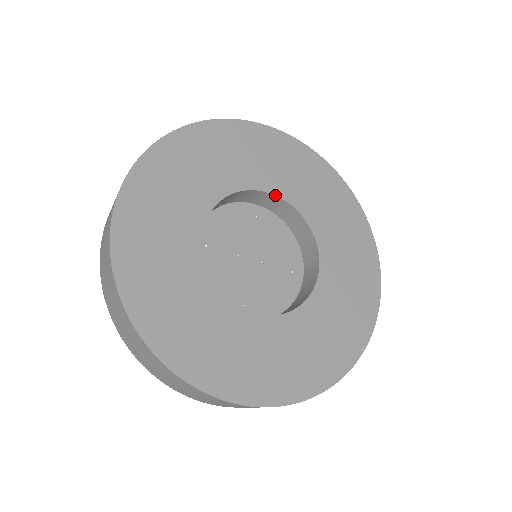
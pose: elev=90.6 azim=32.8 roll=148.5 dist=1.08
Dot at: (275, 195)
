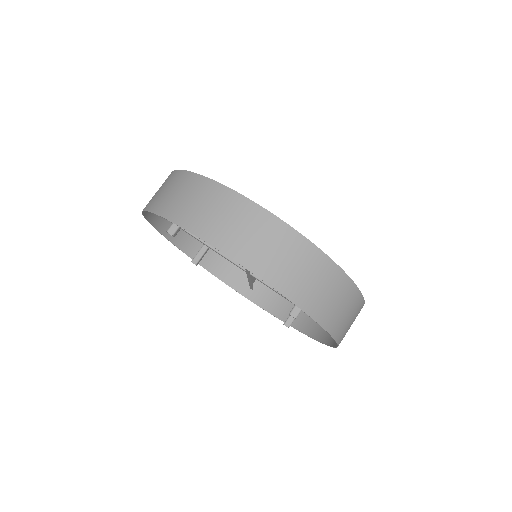
Dot at: occluded
